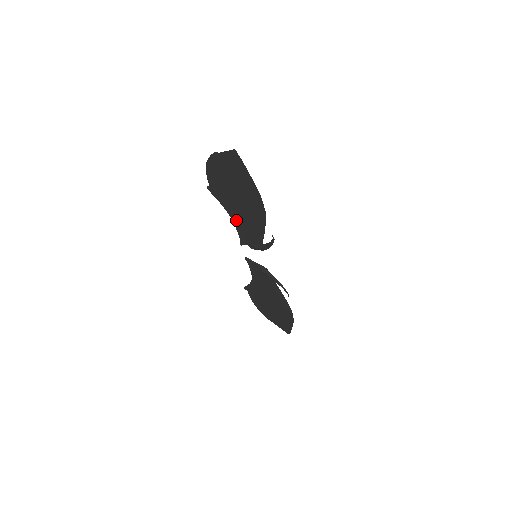
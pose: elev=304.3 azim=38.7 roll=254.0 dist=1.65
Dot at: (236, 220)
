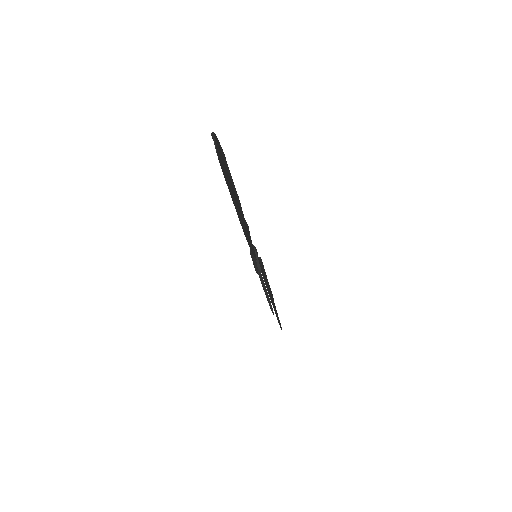
Dot at: occluded
